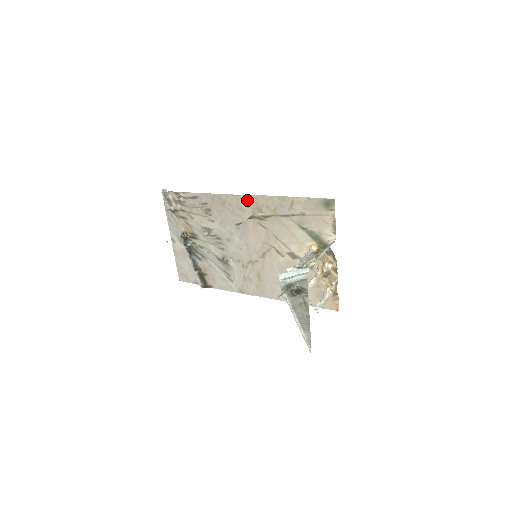
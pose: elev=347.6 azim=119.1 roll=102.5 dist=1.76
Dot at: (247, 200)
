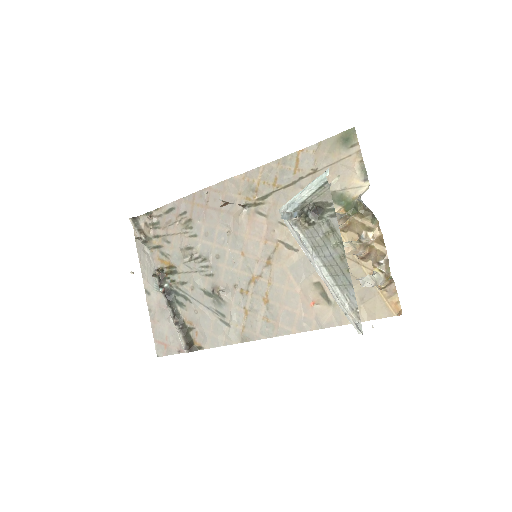
Dot at: (236, 184)
